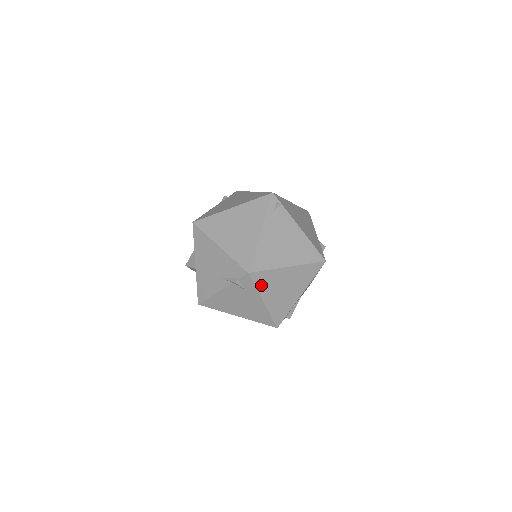
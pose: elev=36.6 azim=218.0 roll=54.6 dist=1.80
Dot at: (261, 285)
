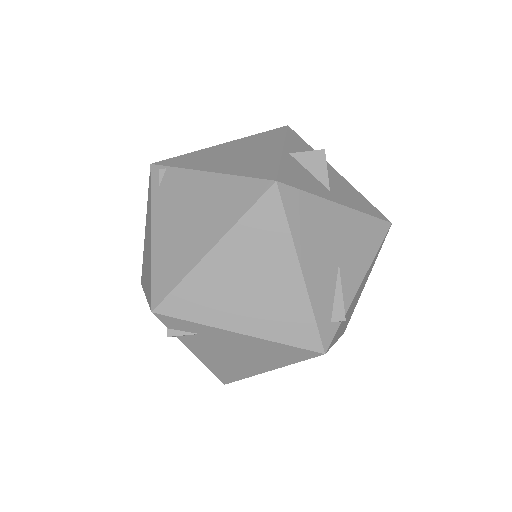
Dot at: (198, 312)
